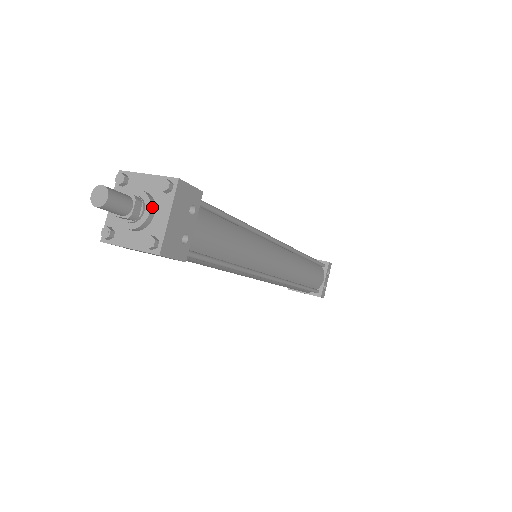
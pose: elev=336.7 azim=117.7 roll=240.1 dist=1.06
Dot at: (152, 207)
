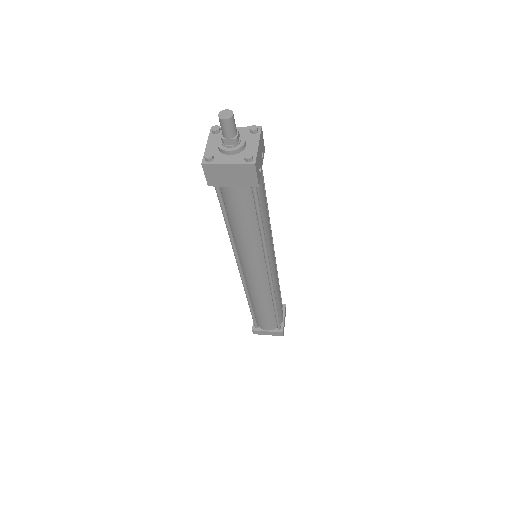
Dot at: (246, 140)
